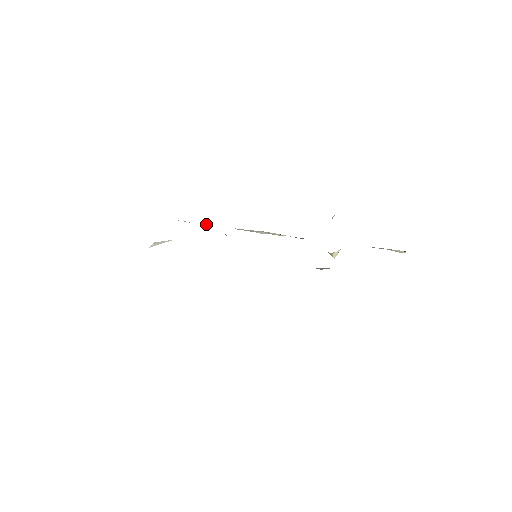
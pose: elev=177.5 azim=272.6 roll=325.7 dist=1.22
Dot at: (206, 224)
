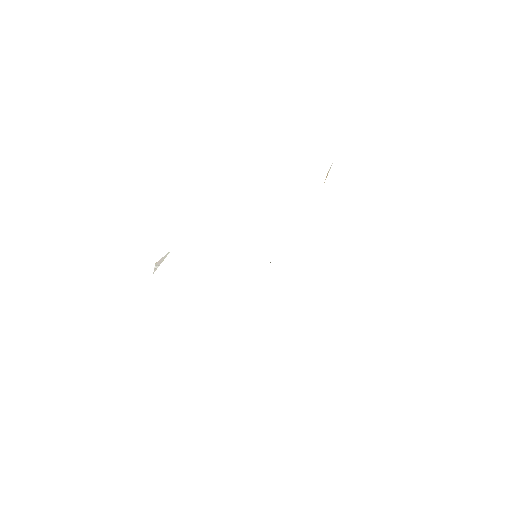
Dot at: occluded
